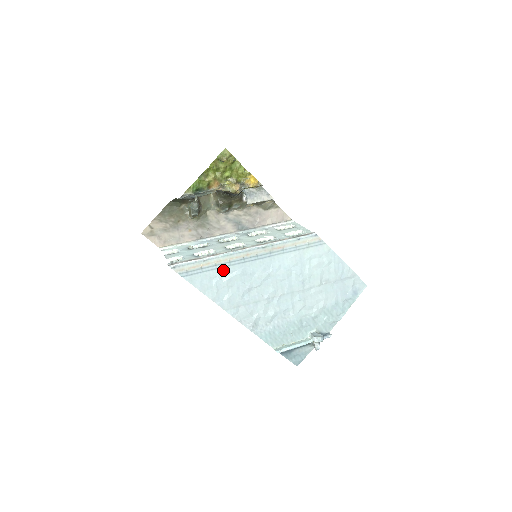
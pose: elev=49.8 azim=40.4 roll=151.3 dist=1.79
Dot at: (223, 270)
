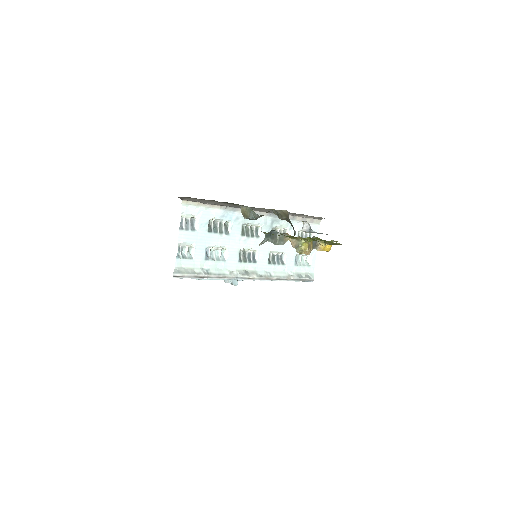
Dot at: occluded
